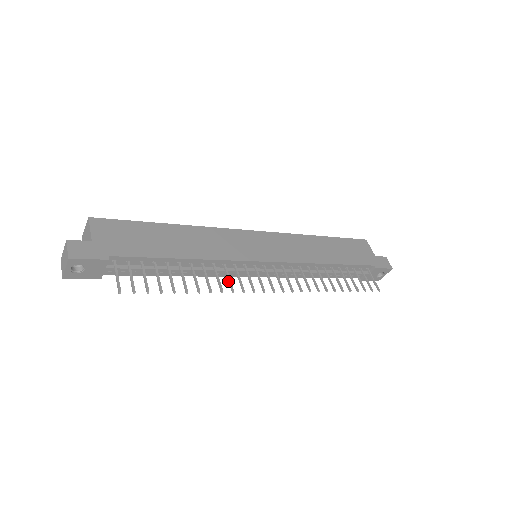
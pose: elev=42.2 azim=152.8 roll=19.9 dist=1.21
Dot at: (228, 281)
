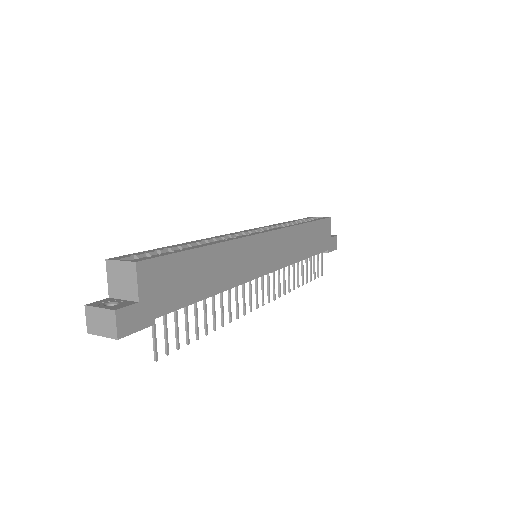
Dot at: (236, 305)
